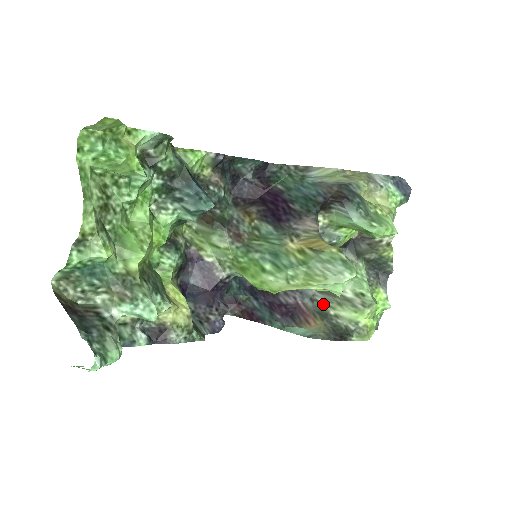
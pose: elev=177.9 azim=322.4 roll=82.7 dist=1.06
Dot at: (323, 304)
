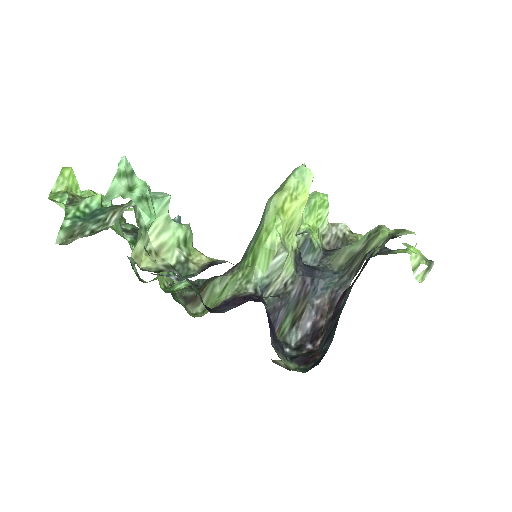
Dot at: (358, 263)
